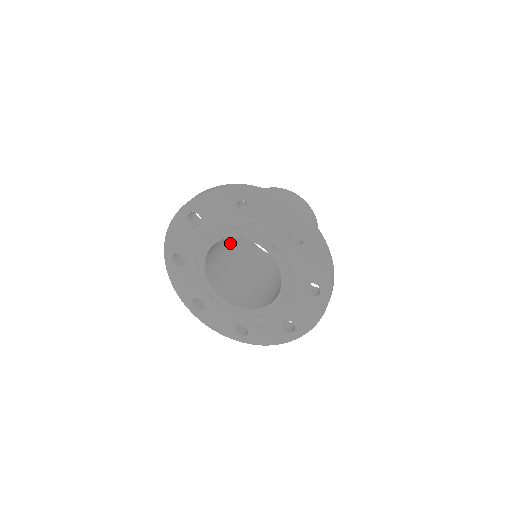
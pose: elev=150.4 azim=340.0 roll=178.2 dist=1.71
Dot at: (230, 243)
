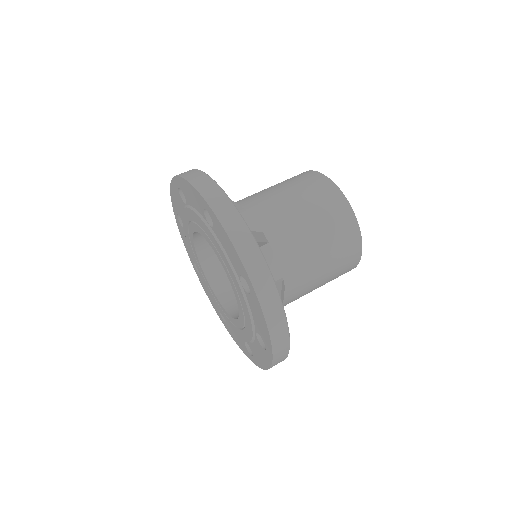
Dot at: occluded
